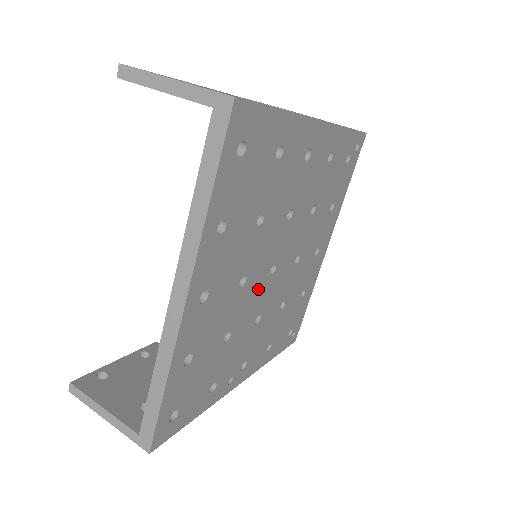
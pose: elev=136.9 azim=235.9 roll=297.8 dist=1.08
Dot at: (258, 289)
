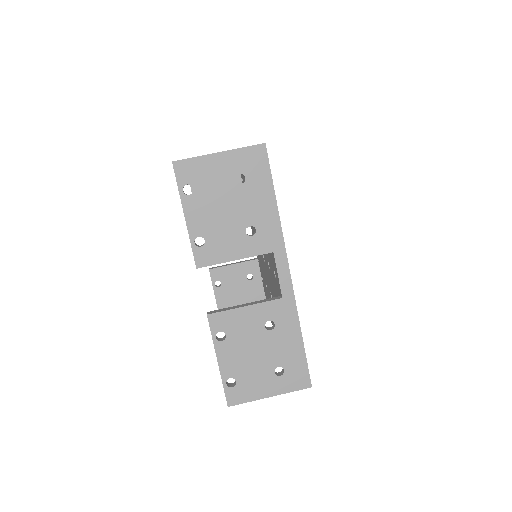
Dot at: occluded
